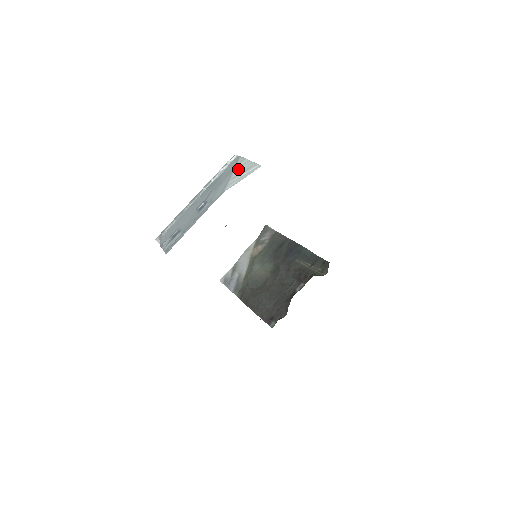
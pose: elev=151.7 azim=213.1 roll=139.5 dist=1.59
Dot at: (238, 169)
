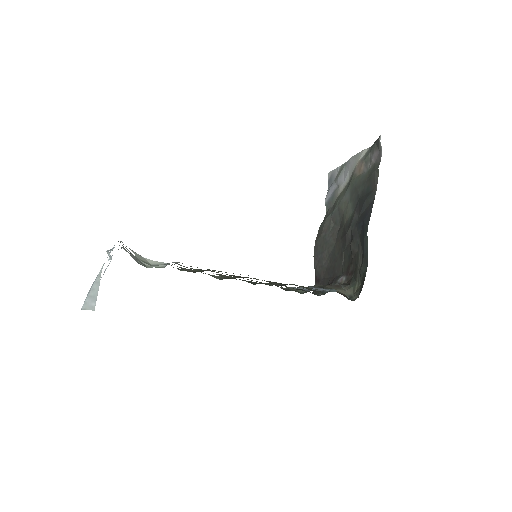
Dot at: (93, 287)
